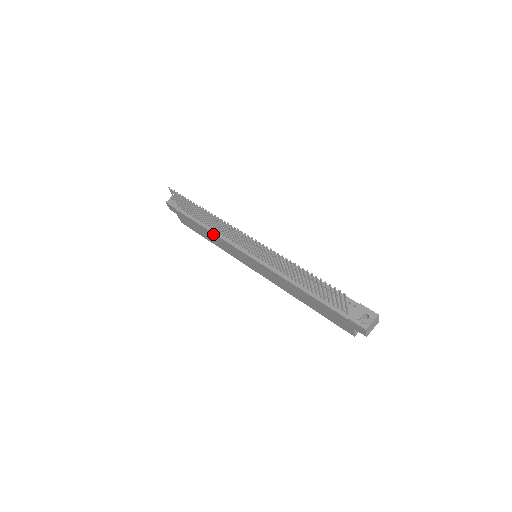
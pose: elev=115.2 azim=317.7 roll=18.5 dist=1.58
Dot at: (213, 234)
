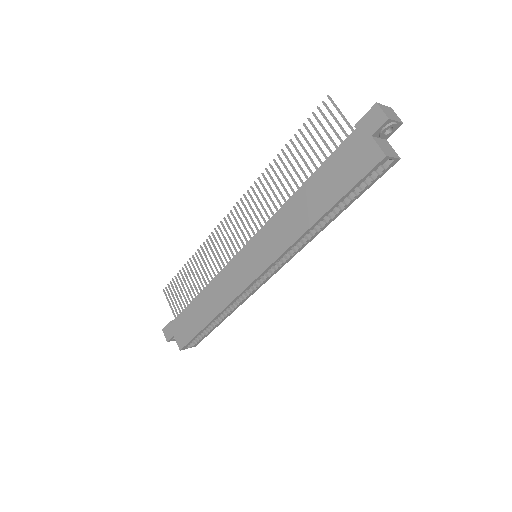
Dot at: (208, 287)
